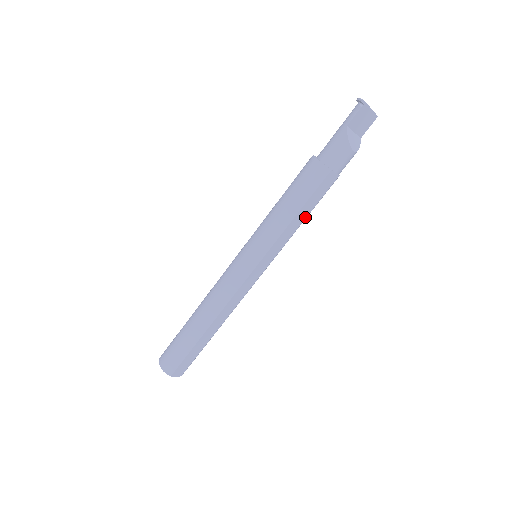
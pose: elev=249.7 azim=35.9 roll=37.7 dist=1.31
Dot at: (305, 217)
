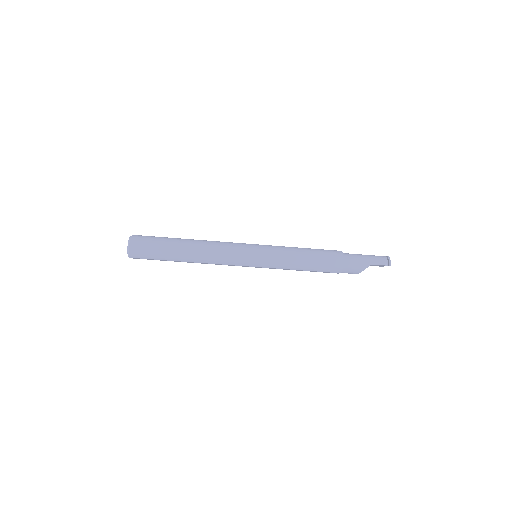
Dot at: occluded
